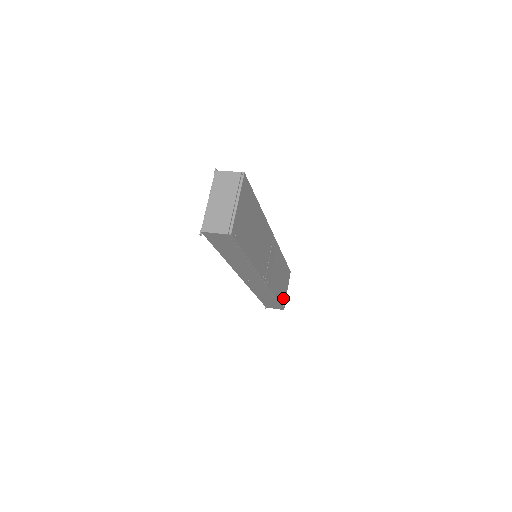
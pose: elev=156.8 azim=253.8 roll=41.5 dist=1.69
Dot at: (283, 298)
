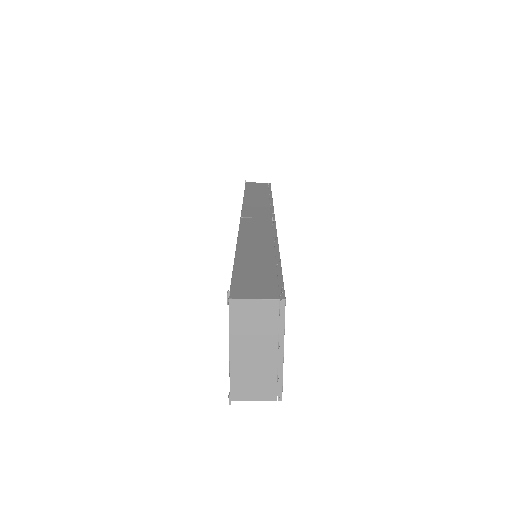
Dot at: occluded
